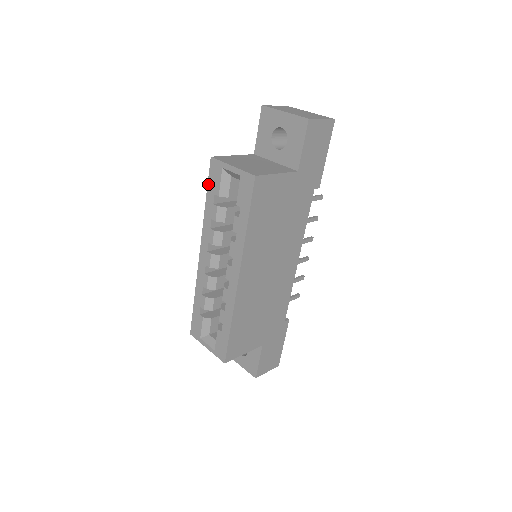
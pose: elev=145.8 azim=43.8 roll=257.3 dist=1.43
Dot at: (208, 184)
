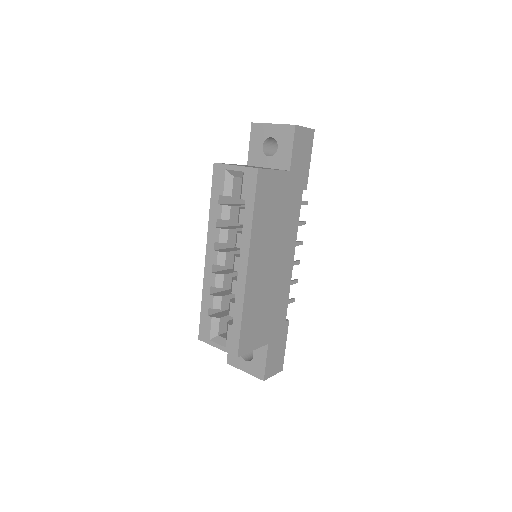
Dot at: (212, 187)
